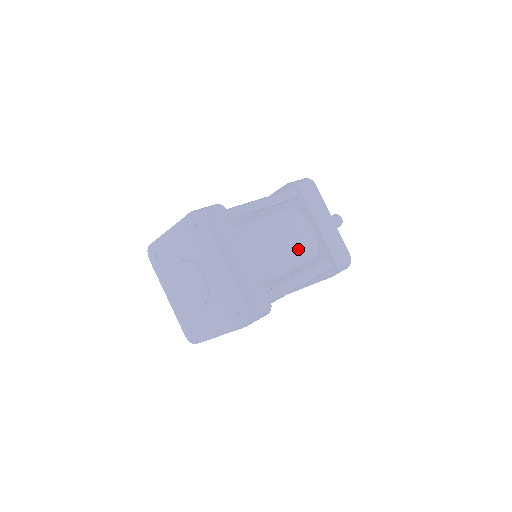
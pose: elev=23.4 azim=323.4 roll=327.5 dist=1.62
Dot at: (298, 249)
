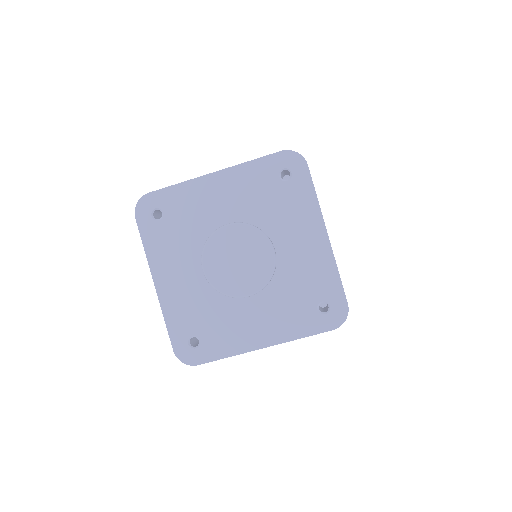
Dot at: occluded
